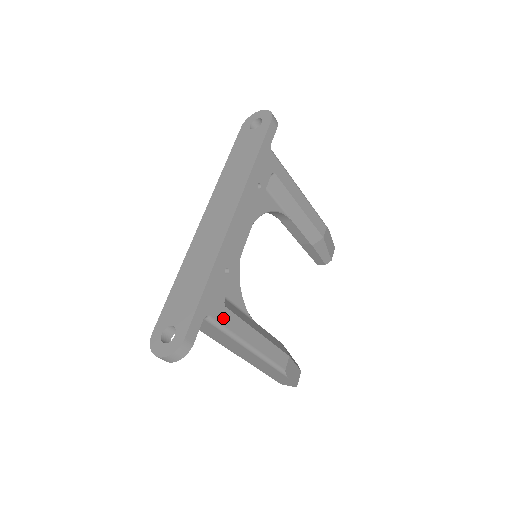
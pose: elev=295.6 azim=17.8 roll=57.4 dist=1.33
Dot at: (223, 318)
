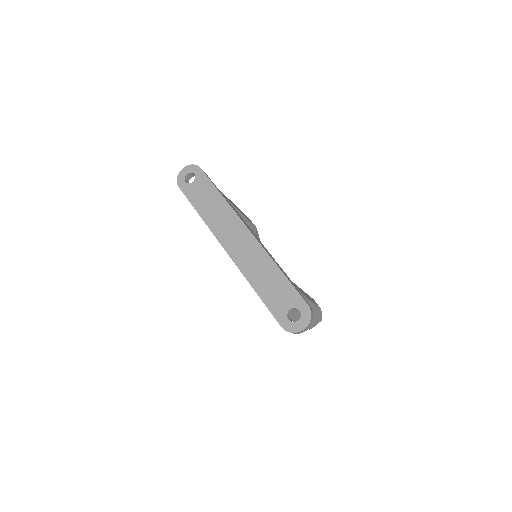
Dot at: (298, 289)
